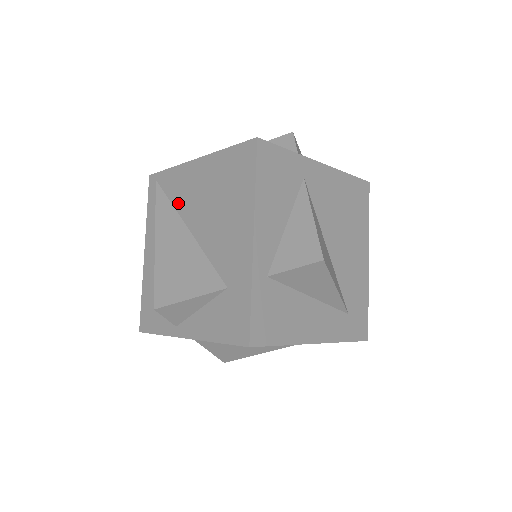
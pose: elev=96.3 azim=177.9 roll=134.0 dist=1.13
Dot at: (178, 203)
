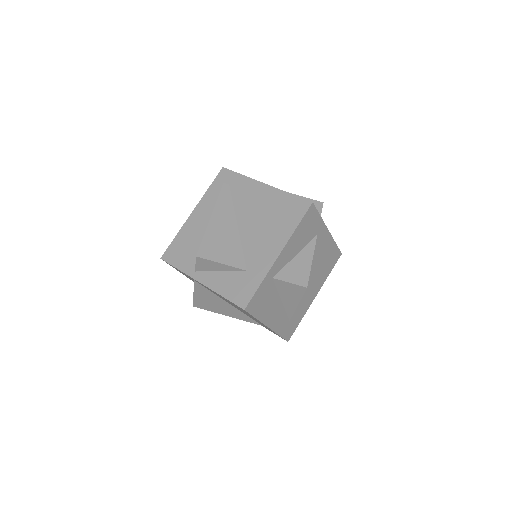
Dot at: (237, 200)
